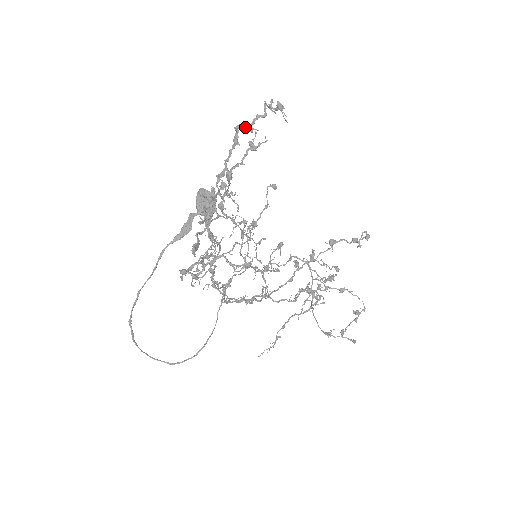
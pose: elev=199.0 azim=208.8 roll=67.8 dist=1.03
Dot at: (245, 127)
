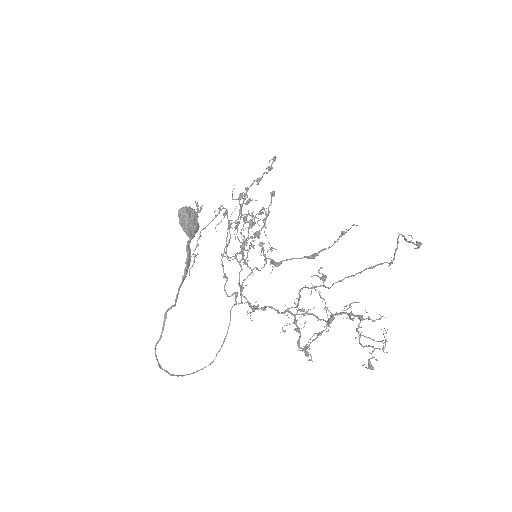
Dot at: occluded
